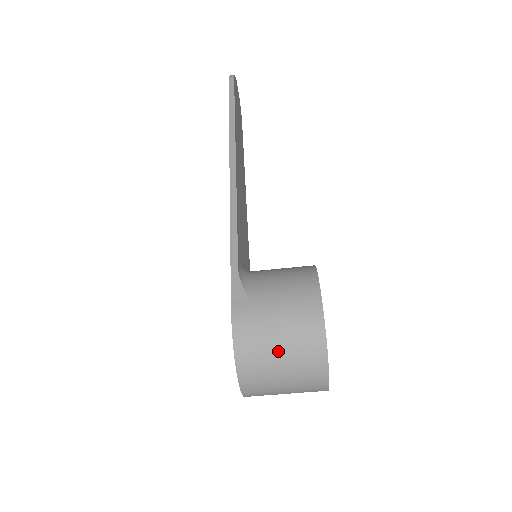
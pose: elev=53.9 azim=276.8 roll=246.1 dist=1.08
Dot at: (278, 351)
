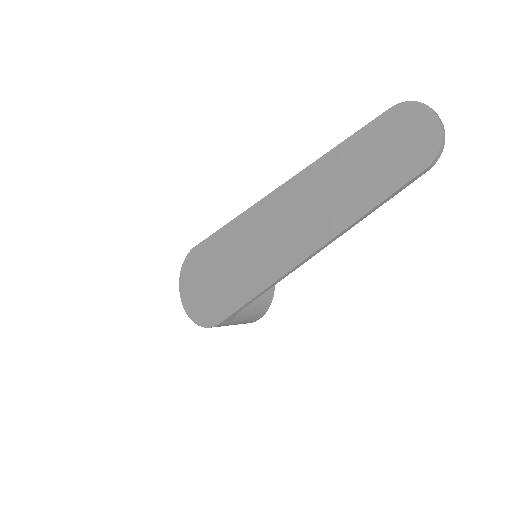
Dot at: occluded
